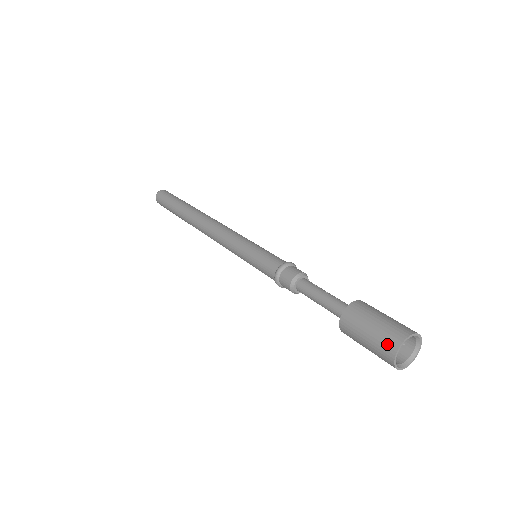
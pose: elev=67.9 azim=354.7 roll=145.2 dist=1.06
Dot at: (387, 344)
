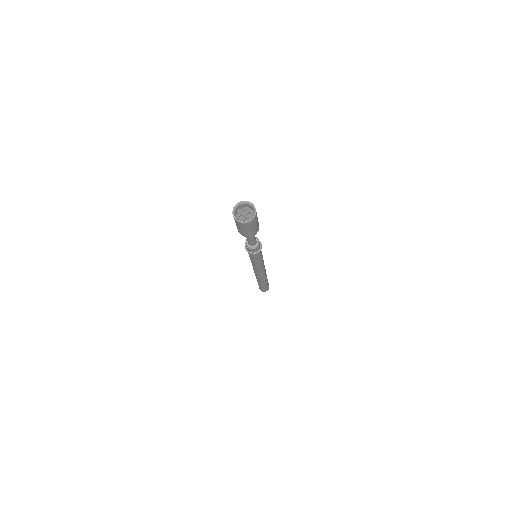
Dot at: (237, 206)
